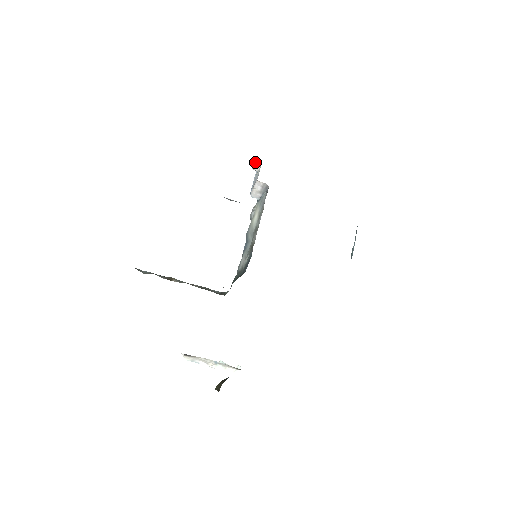
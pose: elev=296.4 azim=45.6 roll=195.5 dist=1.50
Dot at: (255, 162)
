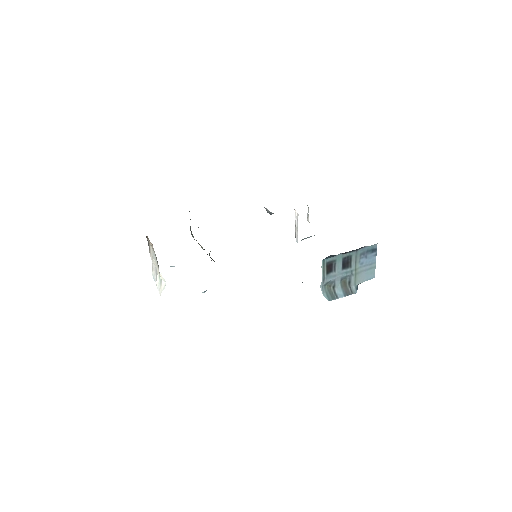
Dot at: (308, 210)
